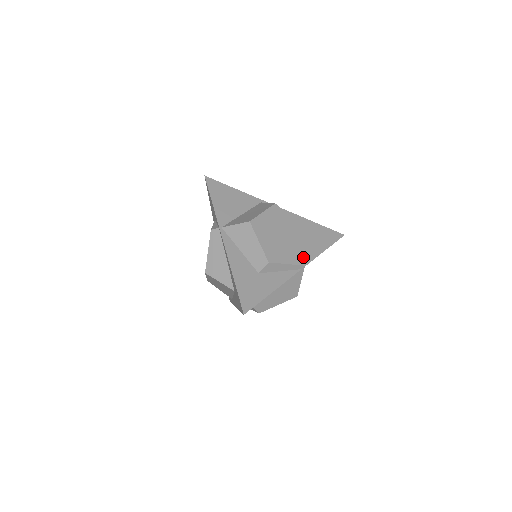
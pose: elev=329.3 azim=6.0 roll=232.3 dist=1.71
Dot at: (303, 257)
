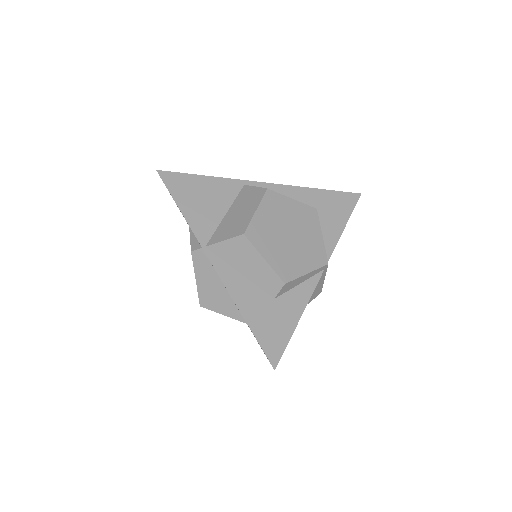
Dot at: (323, 253)
